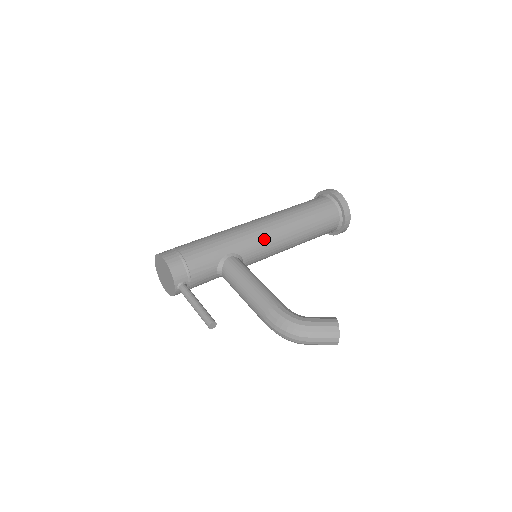
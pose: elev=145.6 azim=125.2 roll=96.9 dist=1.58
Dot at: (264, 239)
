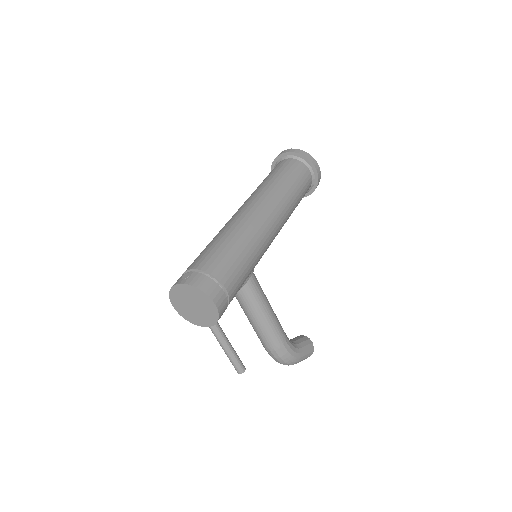
Dot at: occluded
